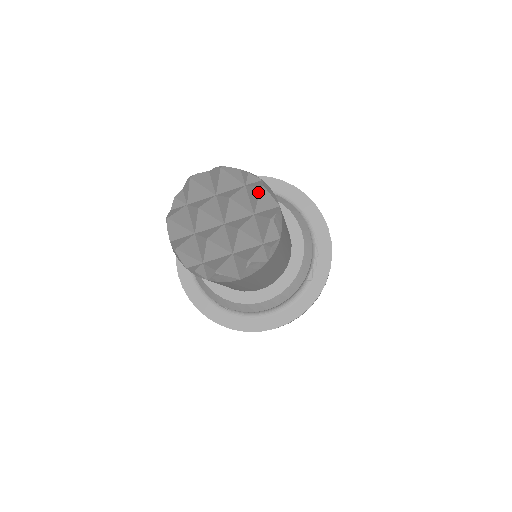
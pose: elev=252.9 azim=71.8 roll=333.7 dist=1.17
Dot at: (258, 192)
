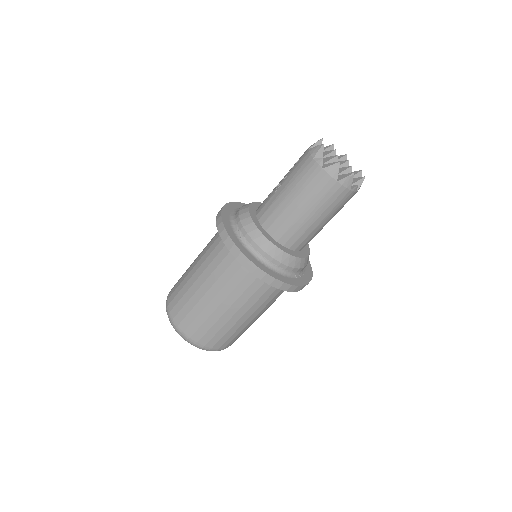
Dot at: (358, 172)
